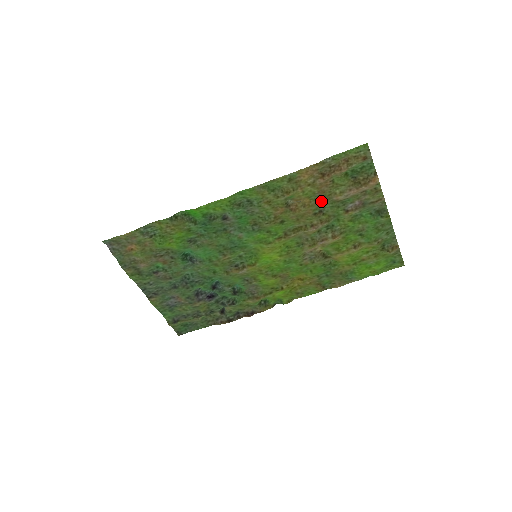
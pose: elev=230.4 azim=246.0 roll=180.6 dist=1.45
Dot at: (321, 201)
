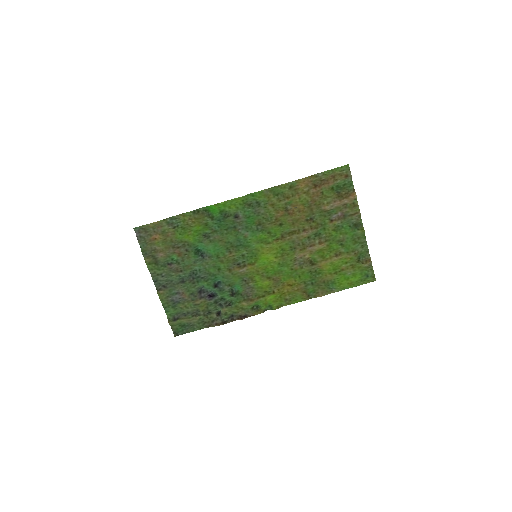
Dot at: (312, 209)
